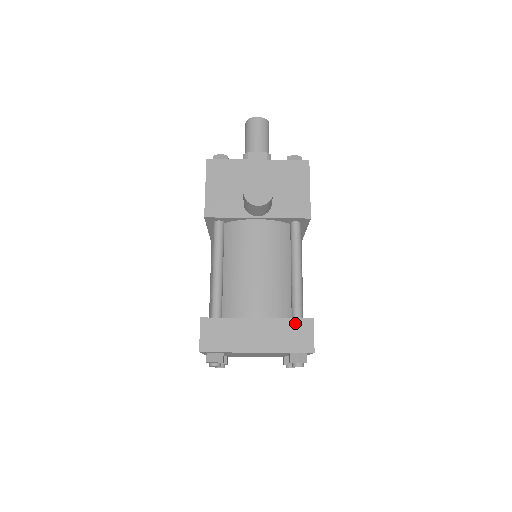
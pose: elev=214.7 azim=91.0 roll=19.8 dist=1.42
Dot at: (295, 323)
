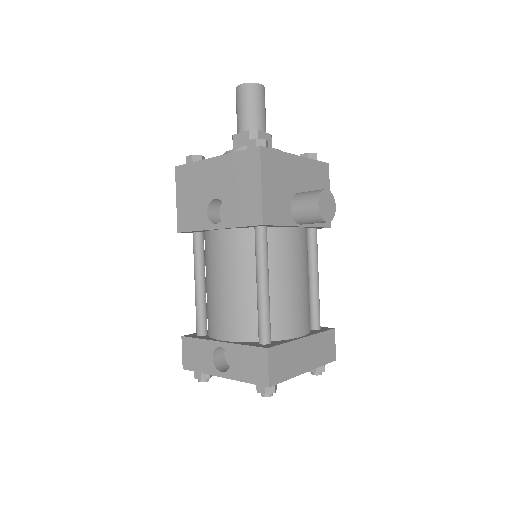
Dot at: (326, 336)
